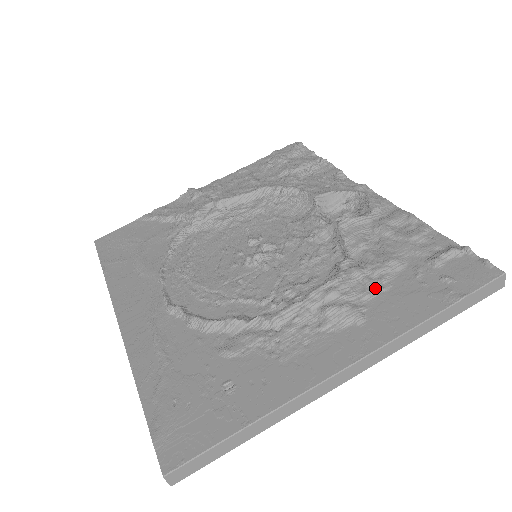
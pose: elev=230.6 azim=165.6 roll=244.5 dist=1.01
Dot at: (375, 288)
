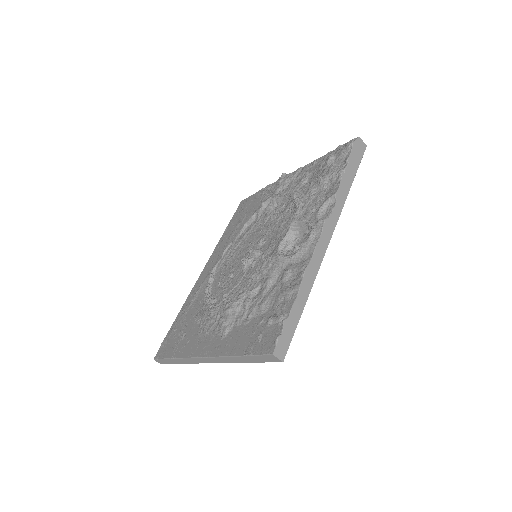
Dot at: (243, 319)
